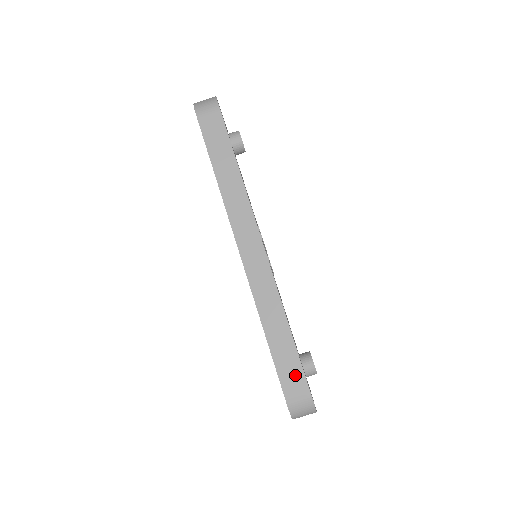
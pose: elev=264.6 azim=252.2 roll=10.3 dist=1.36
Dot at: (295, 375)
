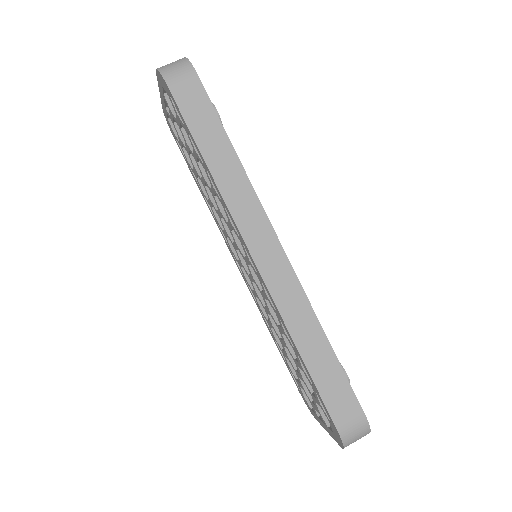
Dot at: (343, 396)
